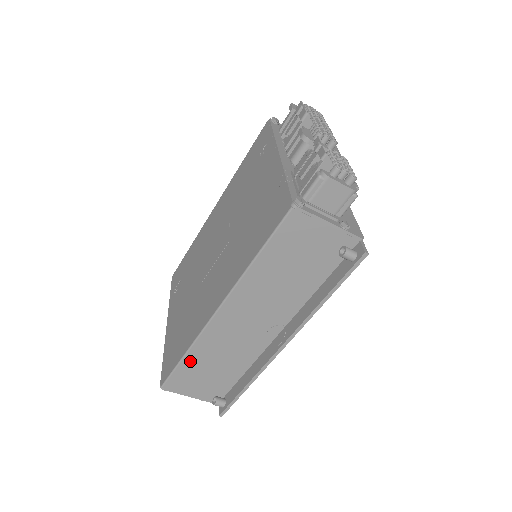
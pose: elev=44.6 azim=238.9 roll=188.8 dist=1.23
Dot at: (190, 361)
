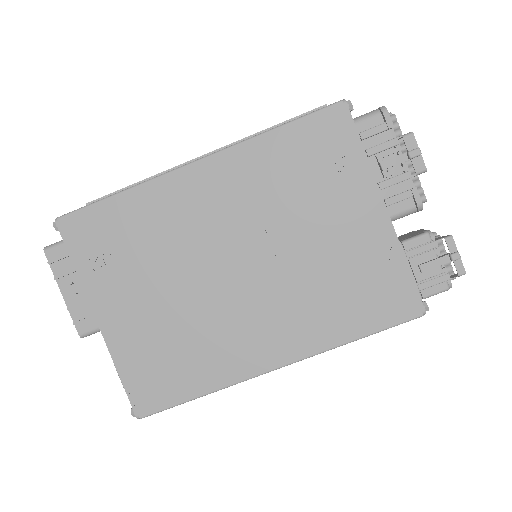
Dot at: occluded
